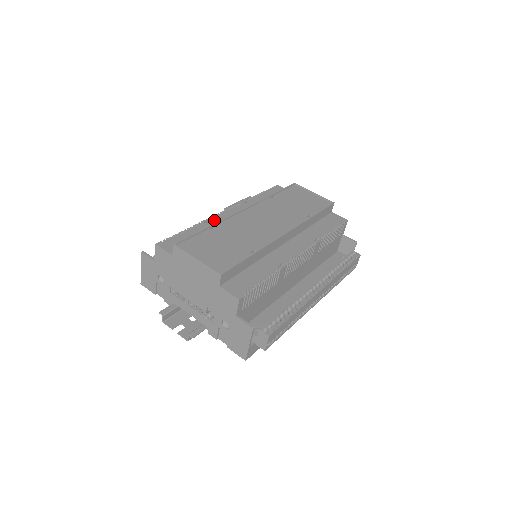
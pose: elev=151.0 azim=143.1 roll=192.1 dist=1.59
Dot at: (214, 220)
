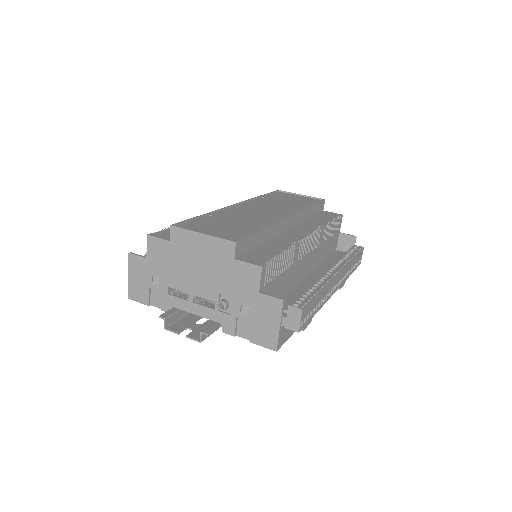
Dot at: occluded
